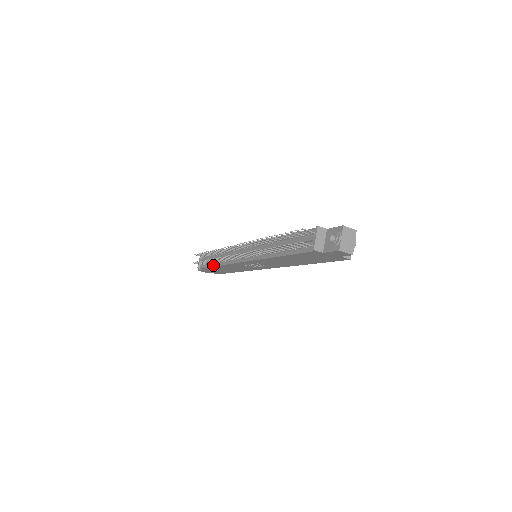
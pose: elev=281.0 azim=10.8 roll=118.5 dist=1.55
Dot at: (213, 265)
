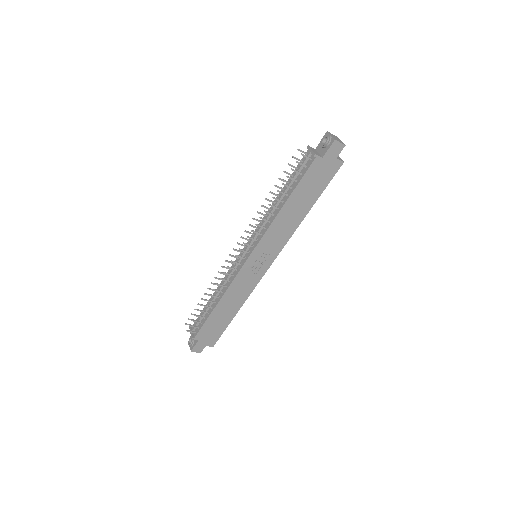
Dot at: (211, 310)
